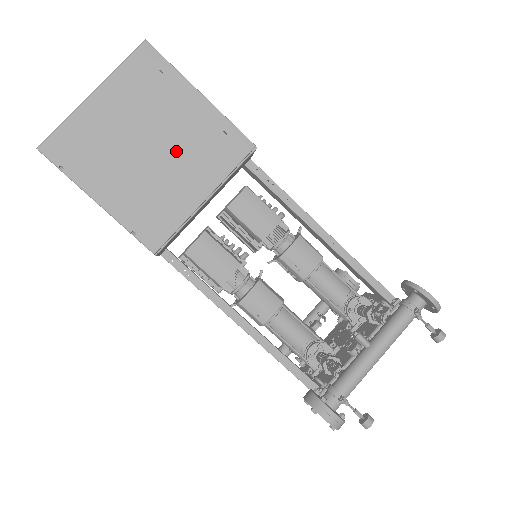
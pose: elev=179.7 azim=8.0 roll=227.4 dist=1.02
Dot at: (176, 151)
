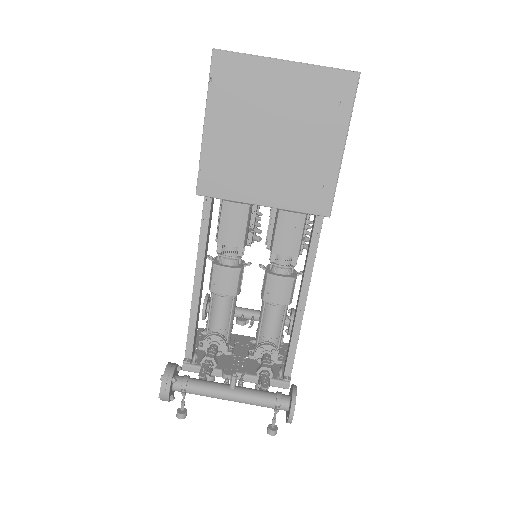
Dot at: (284, 159)
